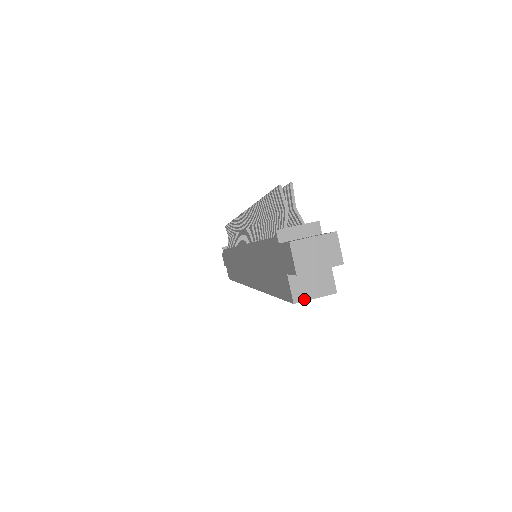
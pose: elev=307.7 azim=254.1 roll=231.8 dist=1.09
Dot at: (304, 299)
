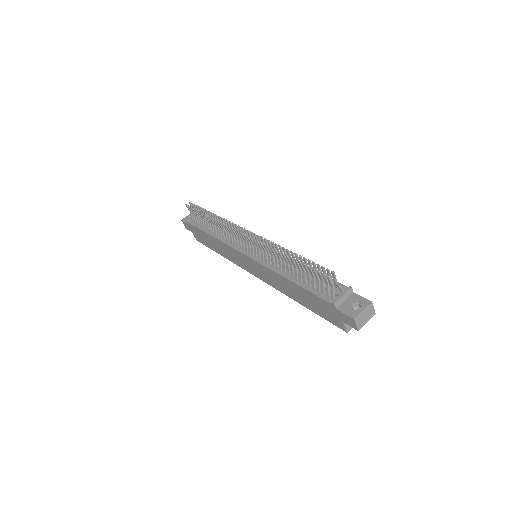
Dot at: (351, 328)
